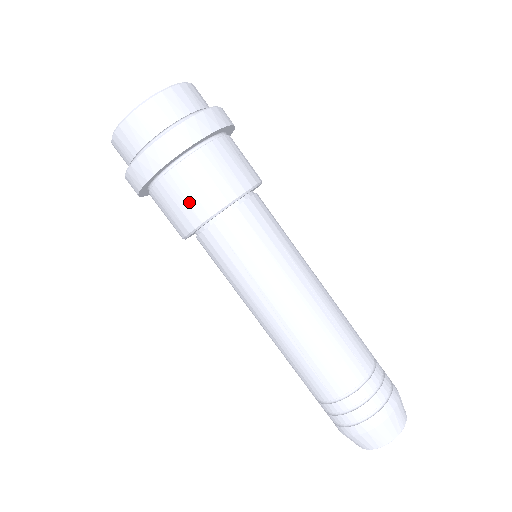
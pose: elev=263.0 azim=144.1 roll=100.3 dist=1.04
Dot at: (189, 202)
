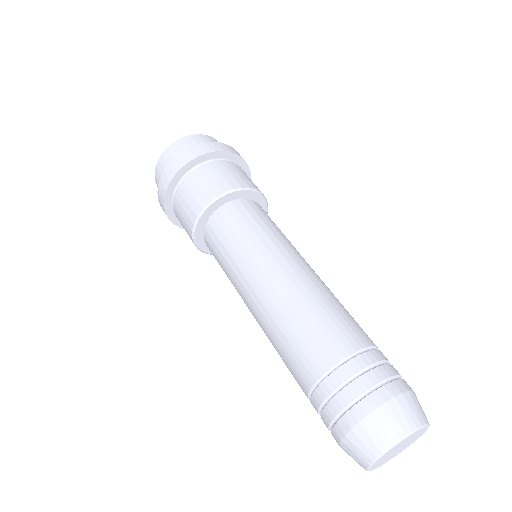
Dot at: (226, 177)
